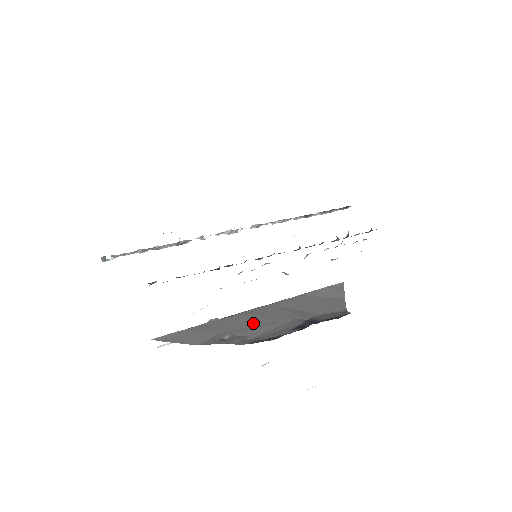
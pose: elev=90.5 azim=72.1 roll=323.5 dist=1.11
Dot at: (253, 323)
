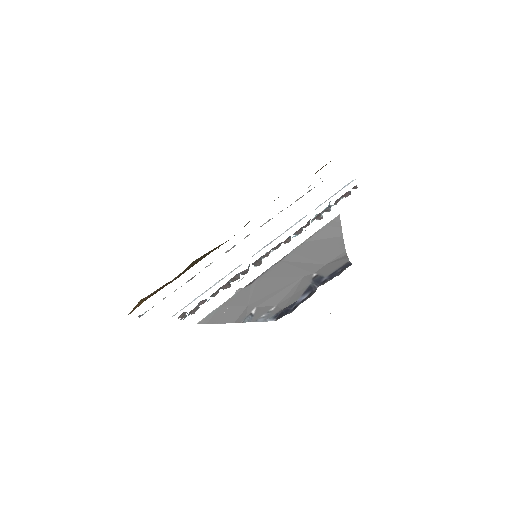
Dot at: (271, 289)
